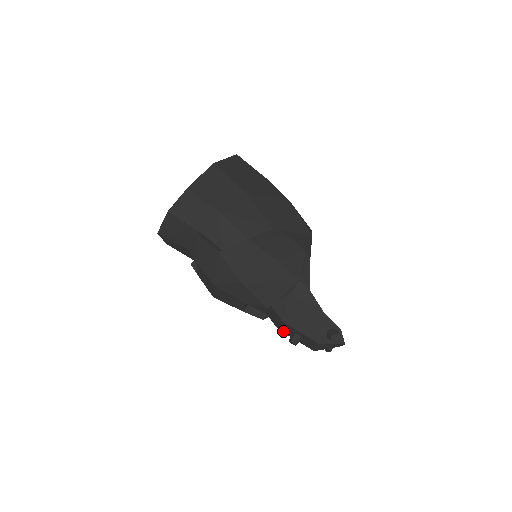
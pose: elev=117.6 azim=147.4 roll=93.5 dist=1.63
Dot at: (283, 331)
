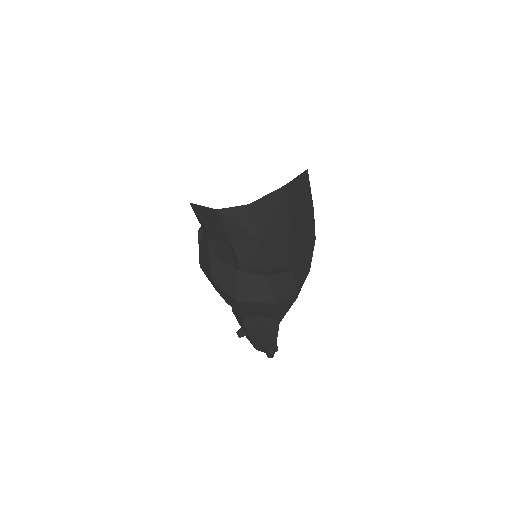
Dot at: (235, 316)
